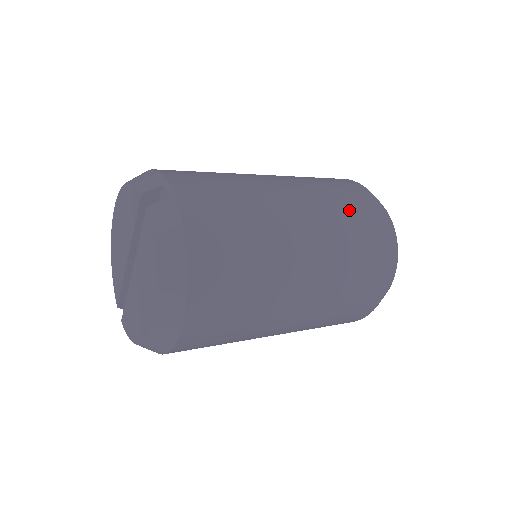
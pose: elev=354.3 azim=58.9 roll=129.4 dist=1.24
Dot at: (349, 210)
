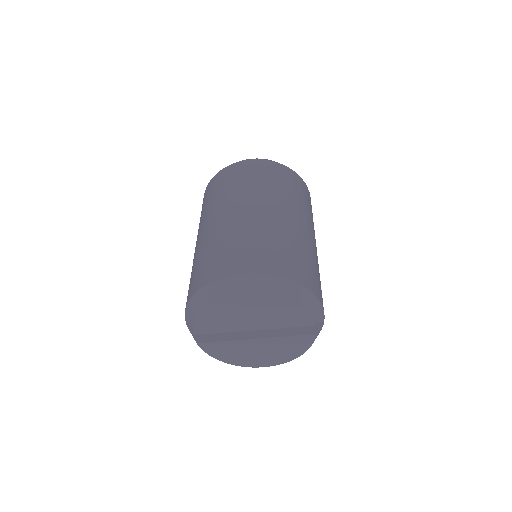
Dot at: occluded
